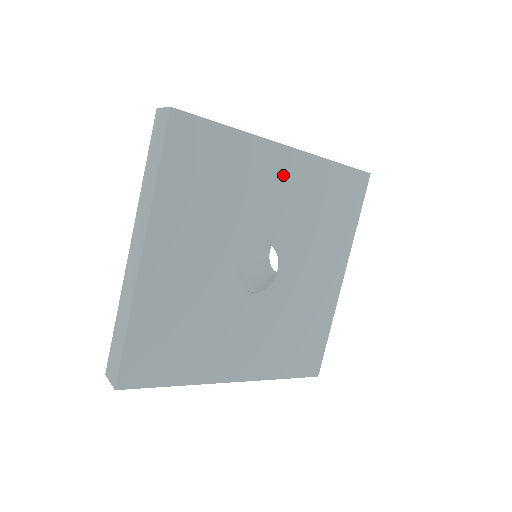
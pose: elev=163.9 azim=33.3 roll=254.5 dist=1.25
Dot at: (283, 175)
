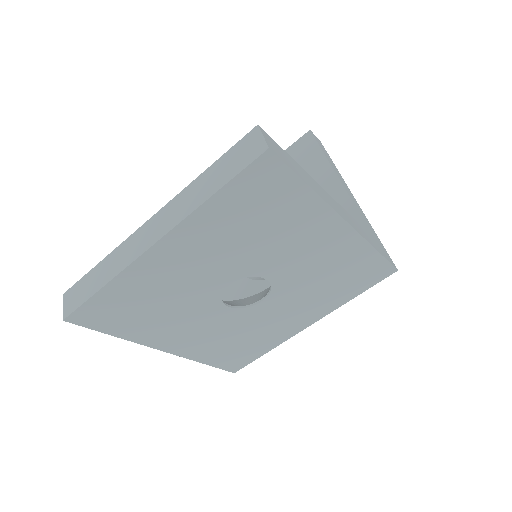
Dot at: (324, 241)
